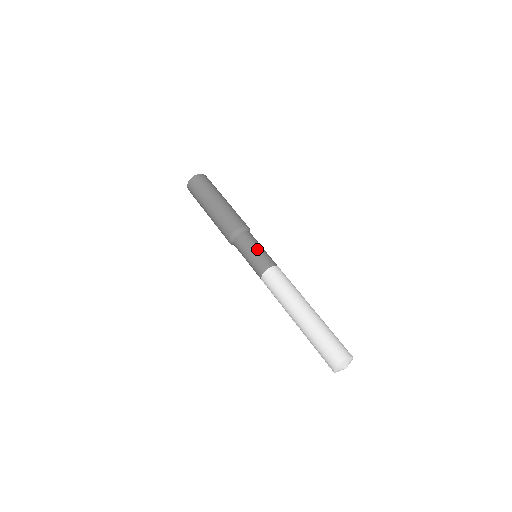
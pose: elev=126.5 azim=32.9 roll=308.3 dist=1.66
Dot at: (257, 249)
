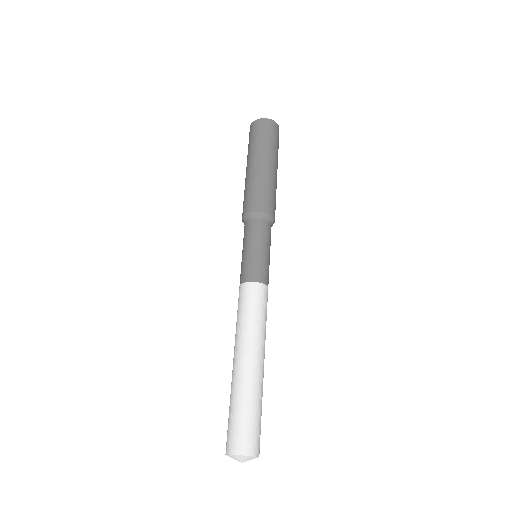
Dot at: (269, 254)
